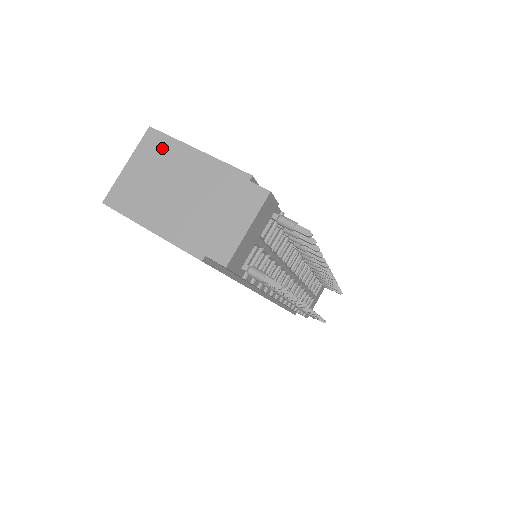
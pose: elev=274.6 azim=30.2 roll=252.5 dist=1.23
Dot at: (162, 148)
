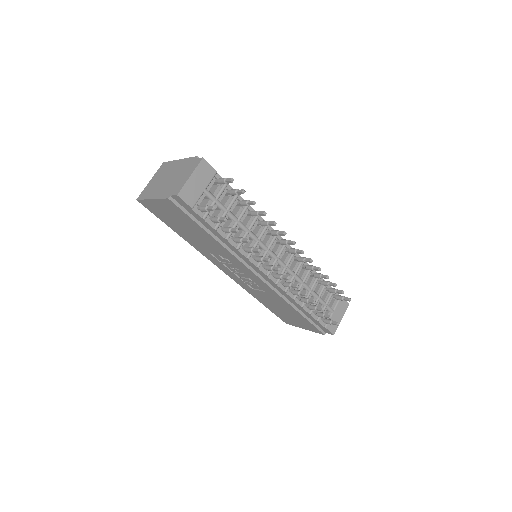
Dot at: (166, 167)
